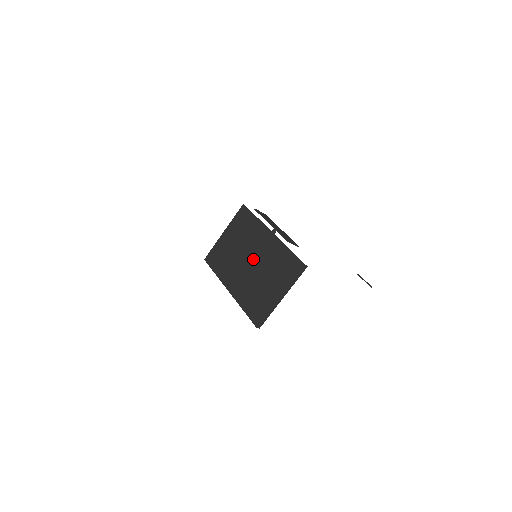
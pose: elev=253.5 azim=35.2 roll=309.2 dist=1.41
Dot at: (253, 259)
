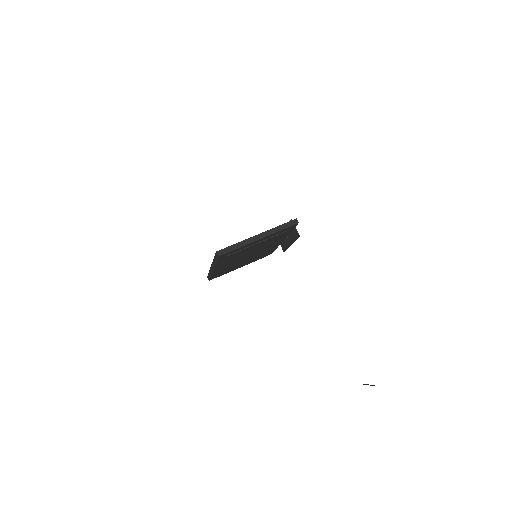
Dot at: occluded
